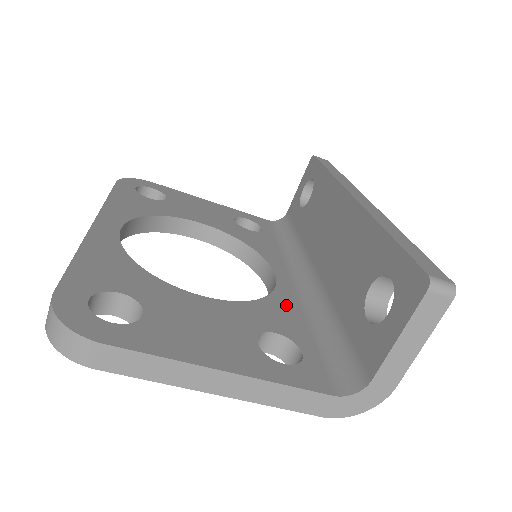
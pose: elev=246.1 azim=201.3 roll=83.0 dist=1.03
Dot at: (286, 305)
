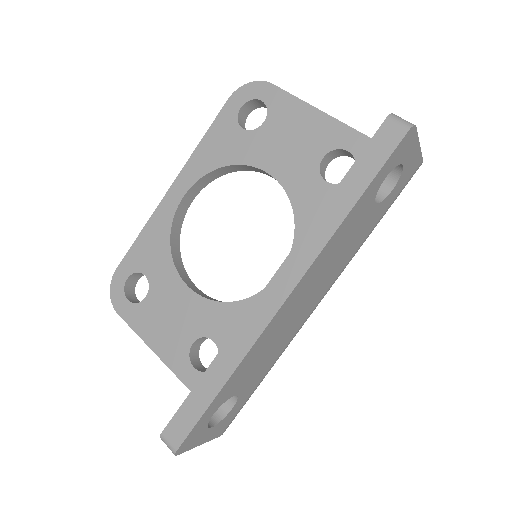
Dot at: occluded
